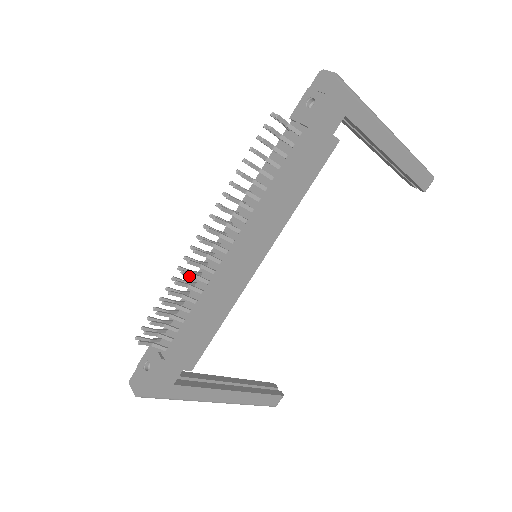
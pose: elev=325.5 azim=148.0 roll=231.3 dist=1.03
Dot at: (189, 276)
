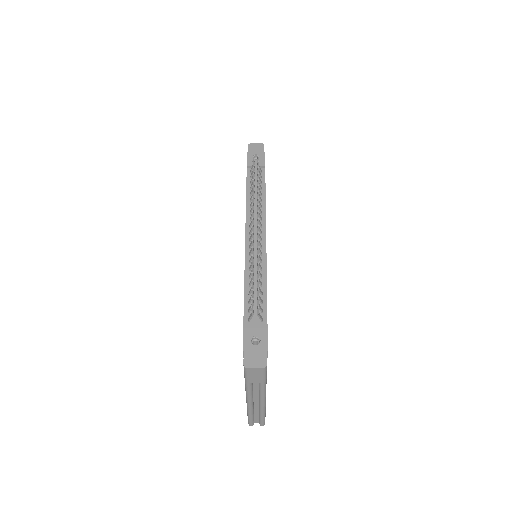
Dot at: (258, 253)
